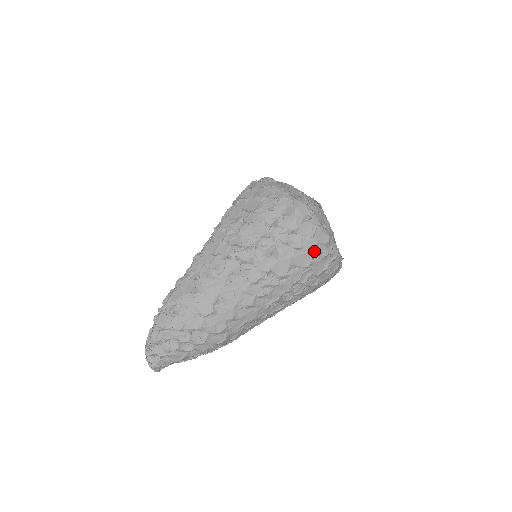
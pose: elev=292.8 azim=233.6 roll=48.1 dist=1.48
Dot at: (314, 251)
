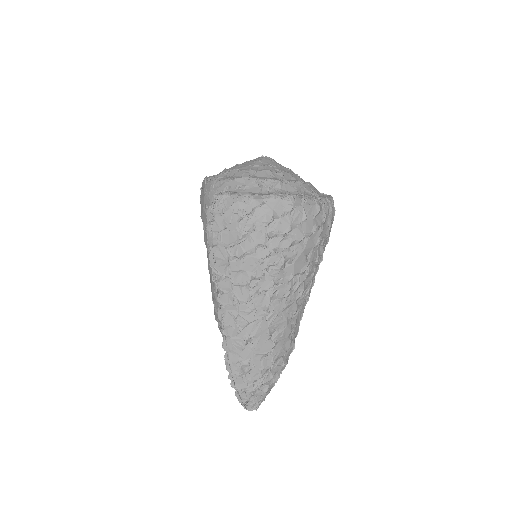
Dot at: (316, 227)
